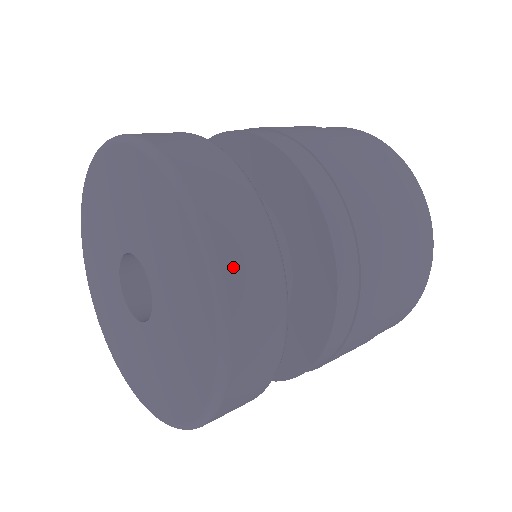
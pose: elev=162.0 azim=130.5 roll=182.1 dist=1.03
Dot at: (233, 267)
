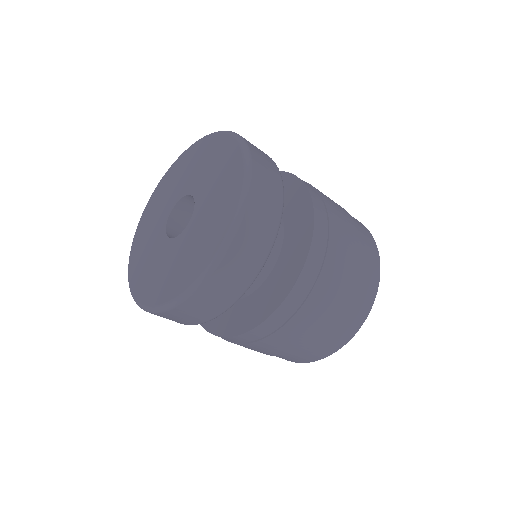
Dot at: occluded
